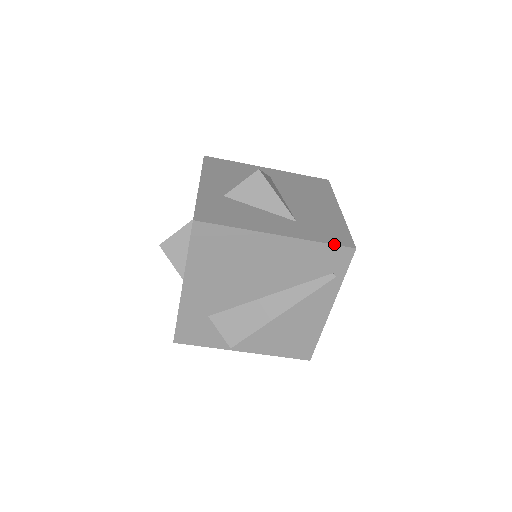
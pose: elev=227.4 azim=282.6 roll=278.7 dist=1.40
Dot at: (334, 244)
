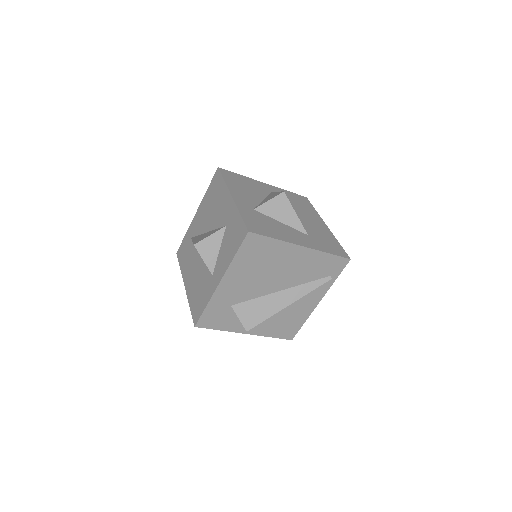
Dot at: (338, 255)
